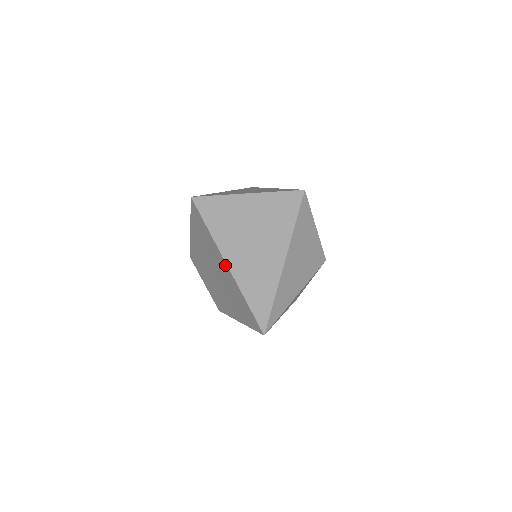
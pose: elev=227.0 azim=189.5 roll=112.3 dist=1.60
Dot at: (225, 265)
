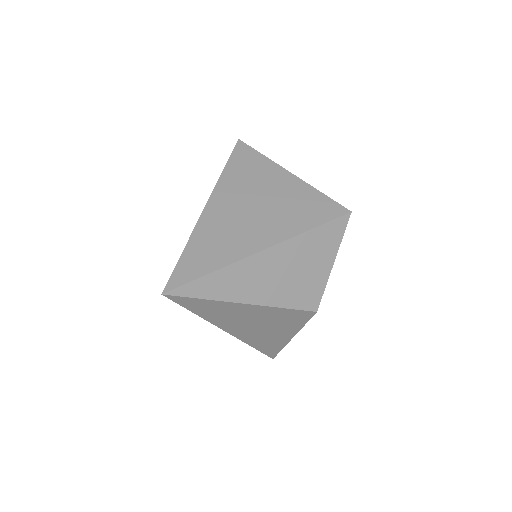
Dot at: (203, 210)
